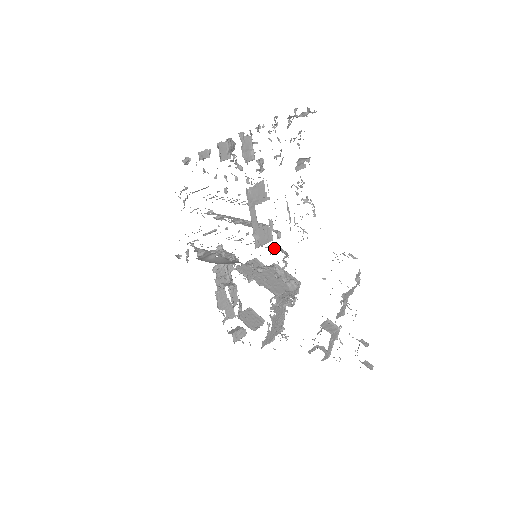
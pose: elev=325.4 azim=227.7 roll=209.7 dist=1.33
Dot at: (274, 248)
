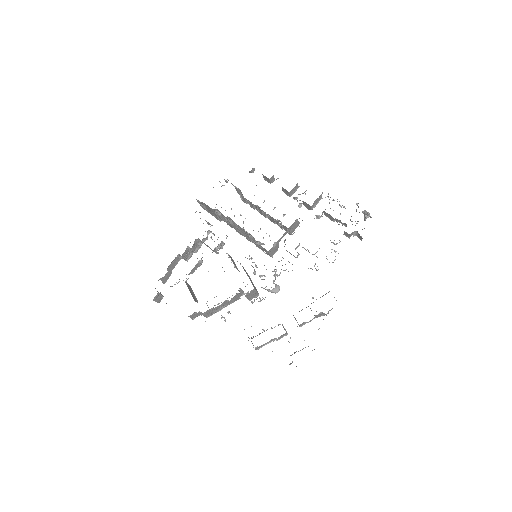
Dot at: occluded
